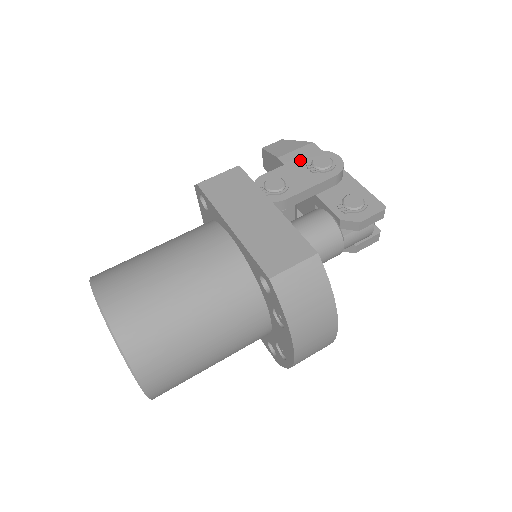
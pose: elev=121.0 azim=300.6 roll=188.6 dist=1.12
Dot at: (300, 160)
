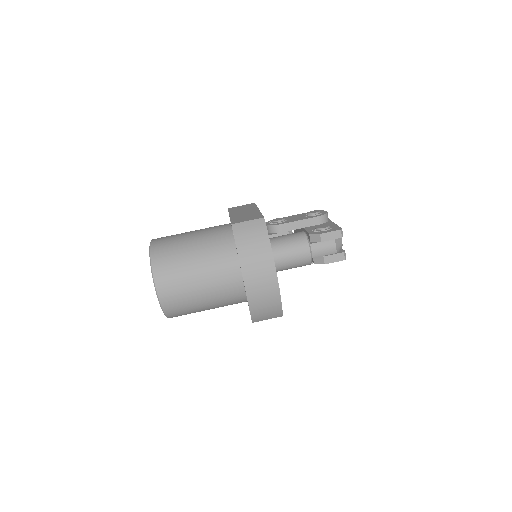
Dot at: (302, 214)
